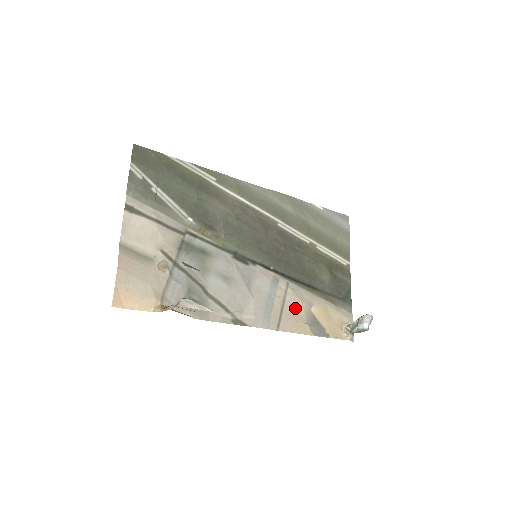
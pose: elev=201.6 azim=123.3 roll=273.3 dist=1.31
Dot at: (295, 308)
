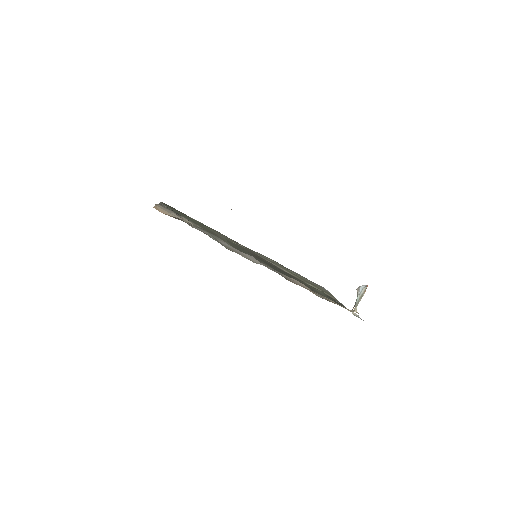
Dot at: (298, 283)
